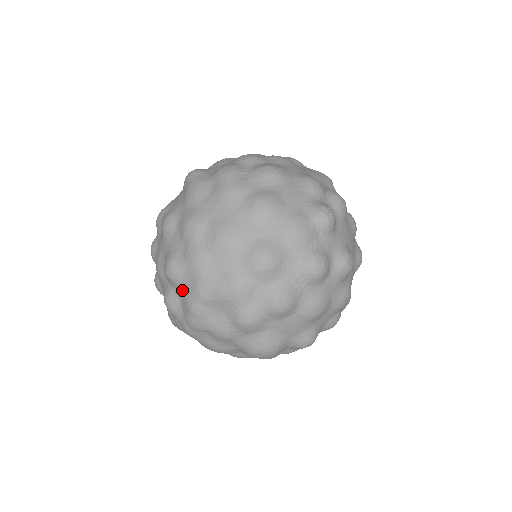
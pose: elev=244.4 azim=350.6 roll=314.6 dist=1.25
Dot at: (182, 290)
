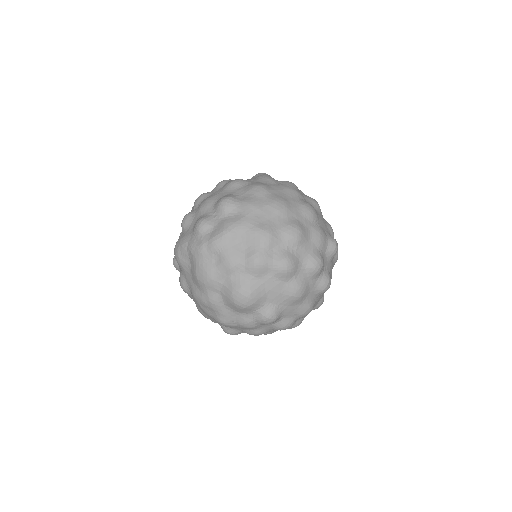
Dot at: (224, 218)
